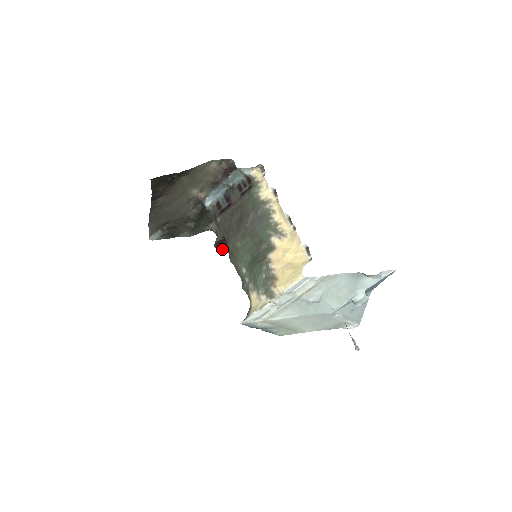
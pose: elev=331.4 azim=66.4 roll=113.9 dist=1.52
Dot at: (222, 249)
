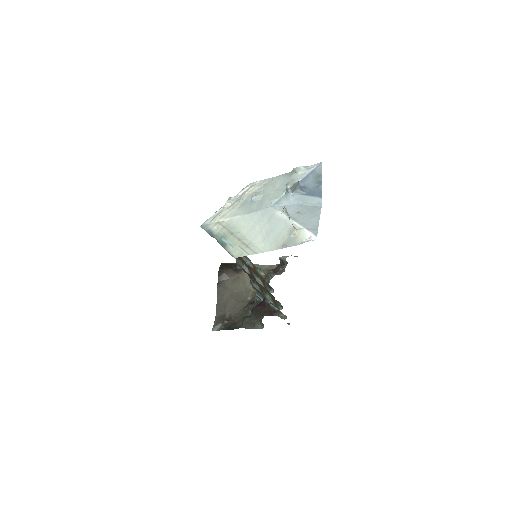
Dot at: occluded
